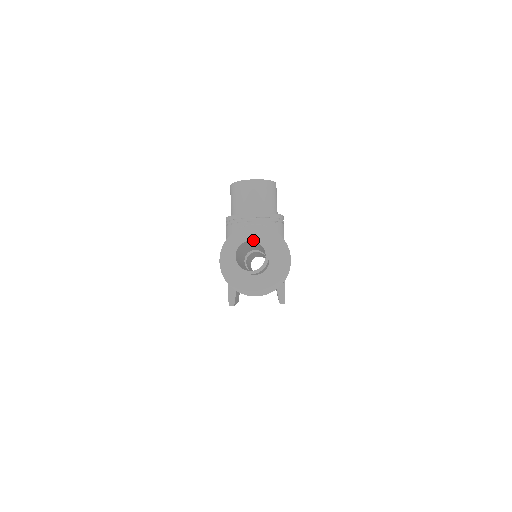
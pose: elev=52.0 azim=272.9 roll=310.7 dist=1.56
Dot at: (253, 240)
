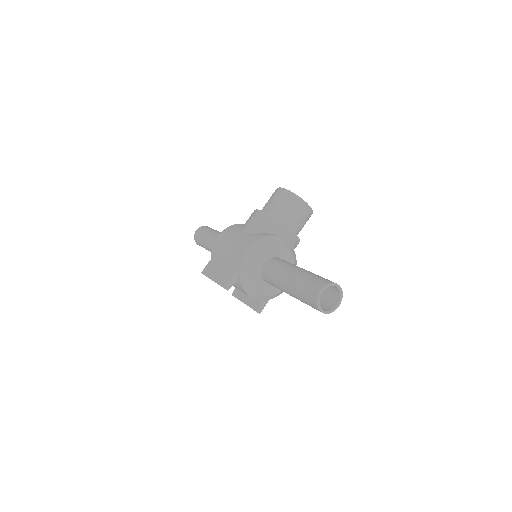
Dot at: (339, 288)
